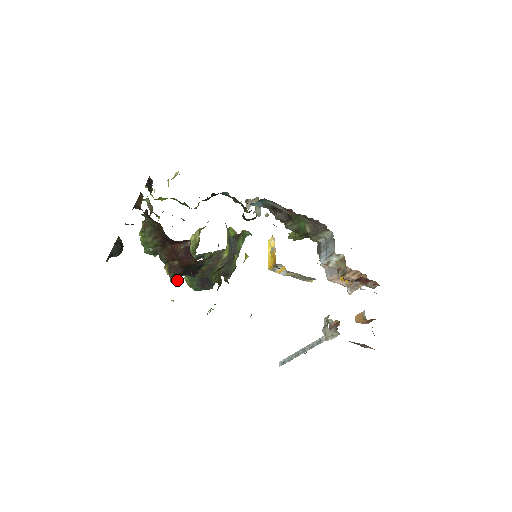
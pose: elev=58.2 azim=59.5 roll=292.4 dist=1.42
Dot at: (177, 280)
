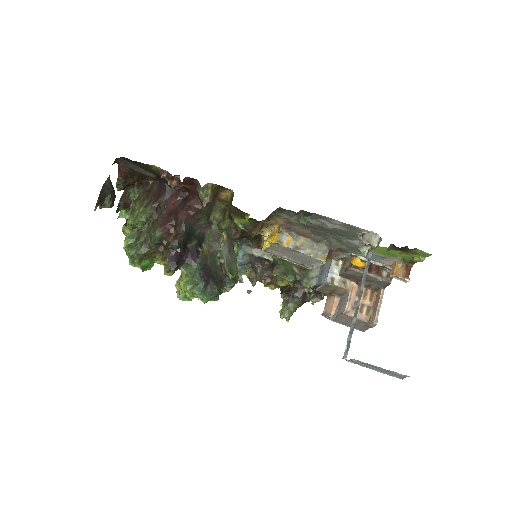
Dot at: (175, 267)
